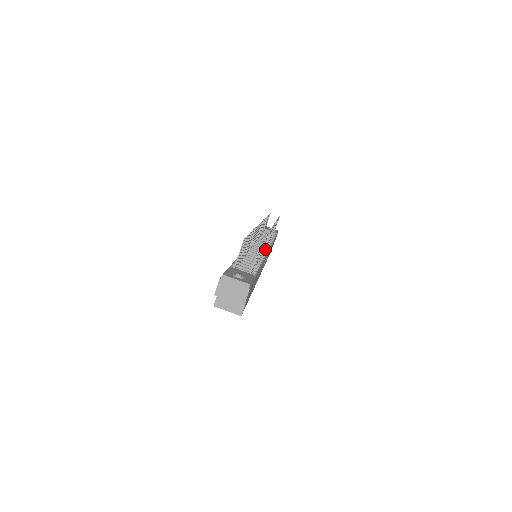
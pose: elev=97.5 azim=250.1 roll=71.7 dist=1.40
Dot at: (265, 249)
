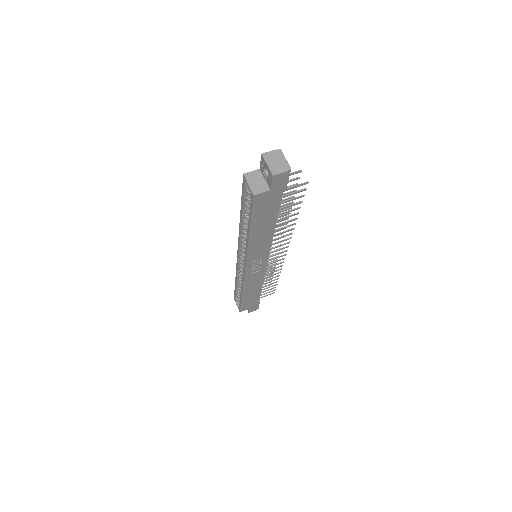
Dot at: occluded
